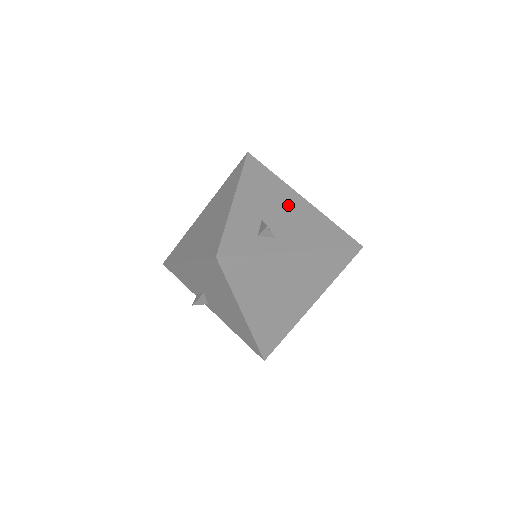
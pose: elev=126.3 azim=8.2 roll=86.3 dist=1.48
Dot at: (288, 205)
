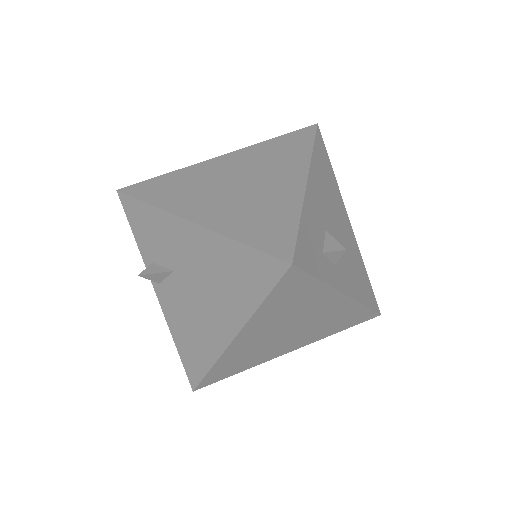
Dot at: (342, 223)
